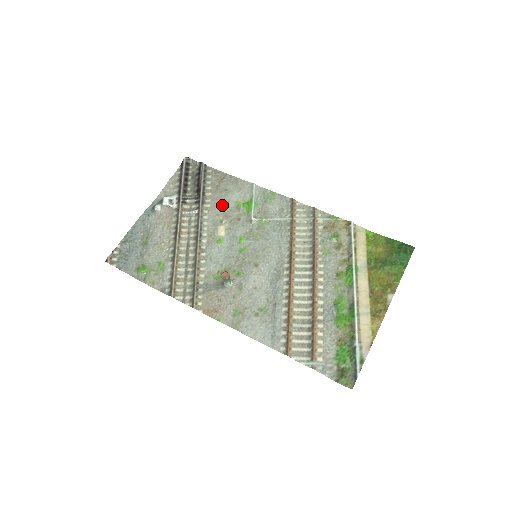
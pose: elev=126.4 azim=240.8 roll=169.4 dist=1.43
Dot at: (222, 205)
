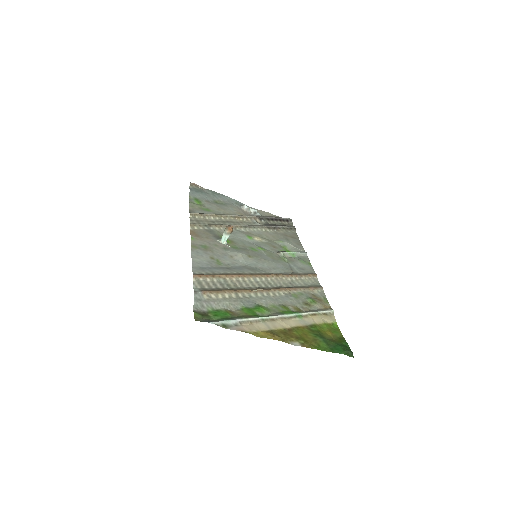
Dot at: (276, 238)
